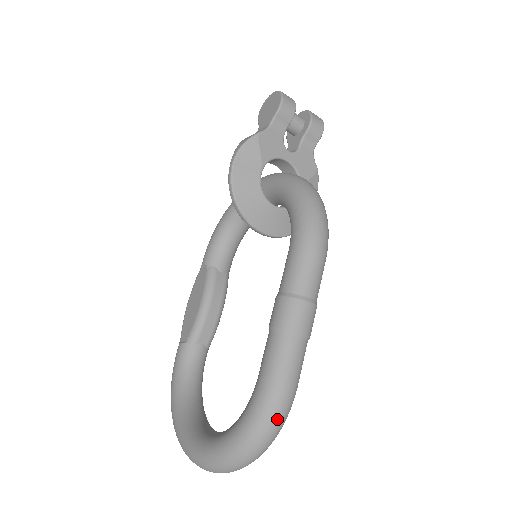
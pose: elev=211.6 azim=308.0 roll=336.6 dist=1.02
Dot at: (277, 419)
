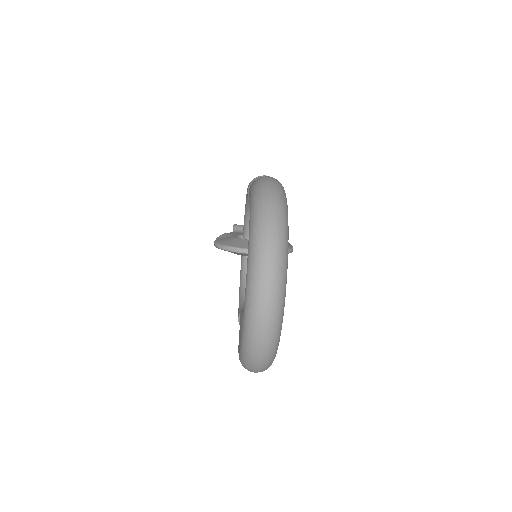
Dot at: (268, 182)
